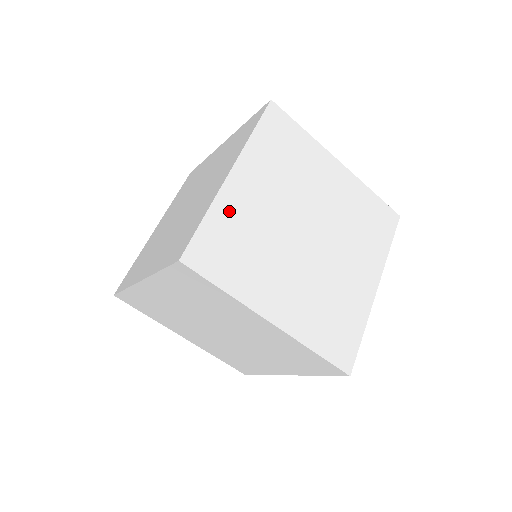
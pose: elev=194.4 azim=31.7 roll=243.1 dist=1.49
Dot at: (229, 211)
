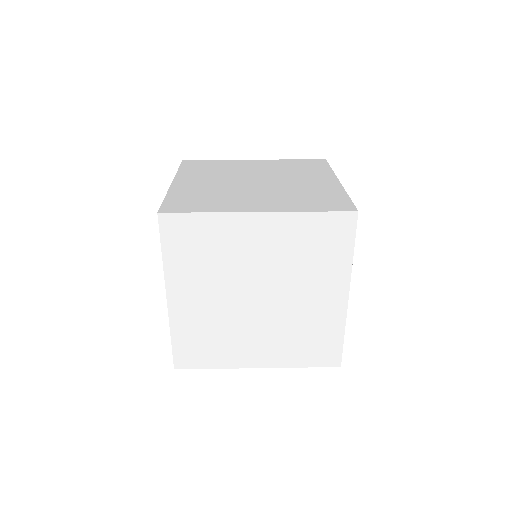
Dot at: occluded
